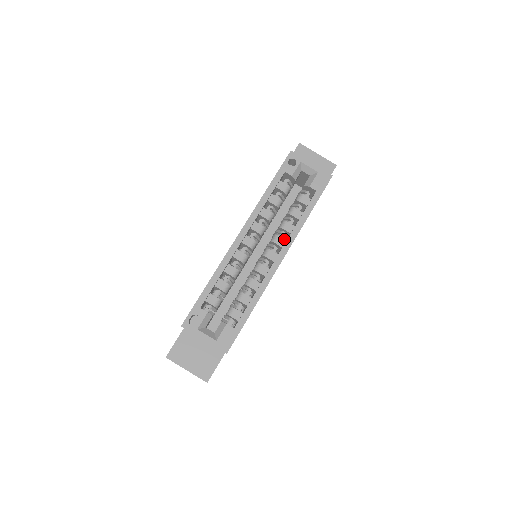
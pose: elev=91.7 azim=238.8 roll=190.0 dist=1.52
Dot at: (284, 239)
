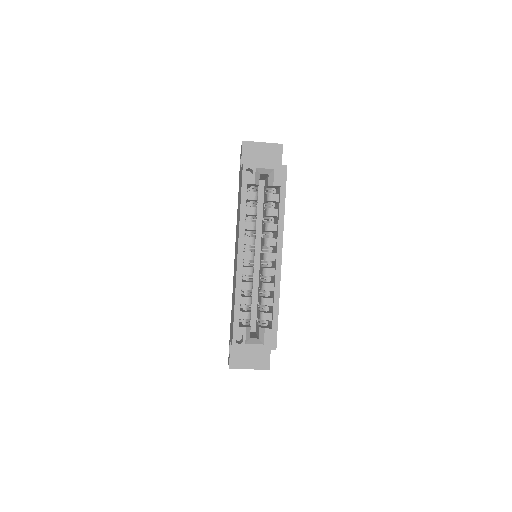
Dot at: (274, 239)
